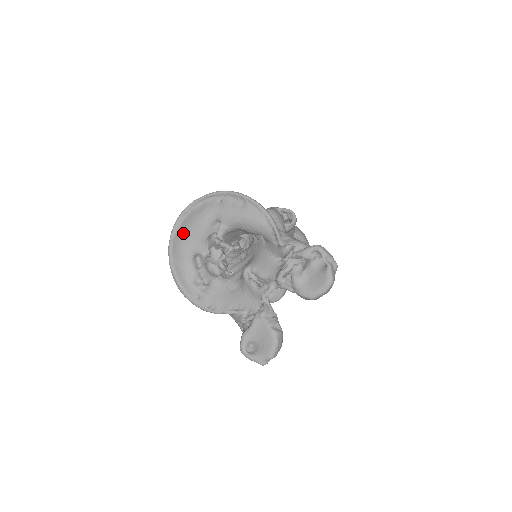
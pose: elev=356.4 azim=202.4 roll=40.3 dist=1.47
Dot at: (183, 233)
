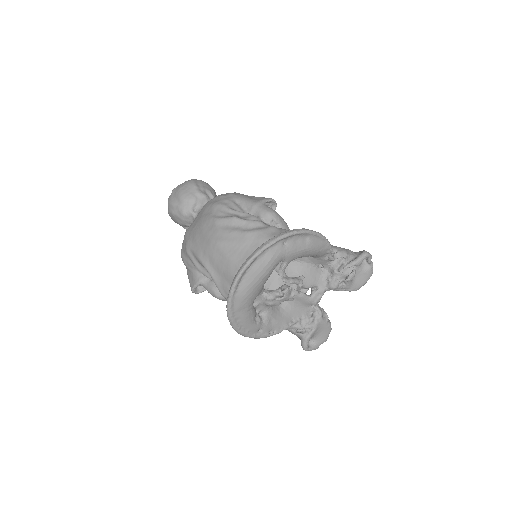
Dot at: (249, 287)
